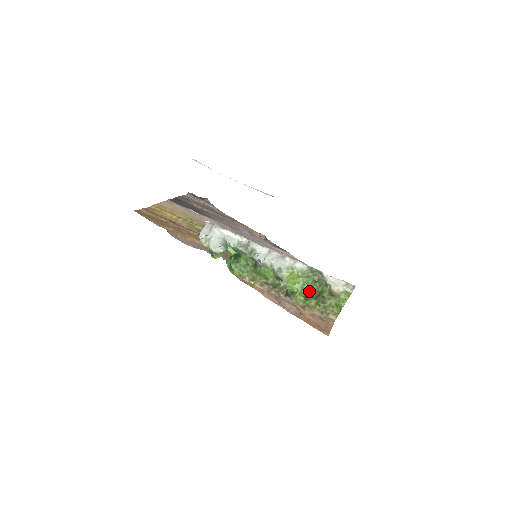
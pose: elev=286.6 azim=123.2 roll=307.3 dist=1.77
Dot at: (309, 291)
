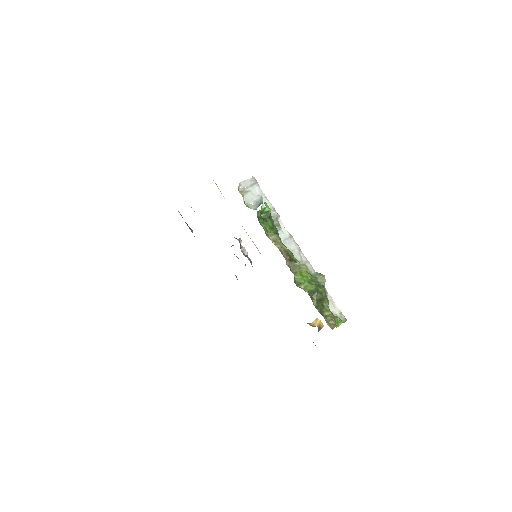
Dot at: (316, 287)
